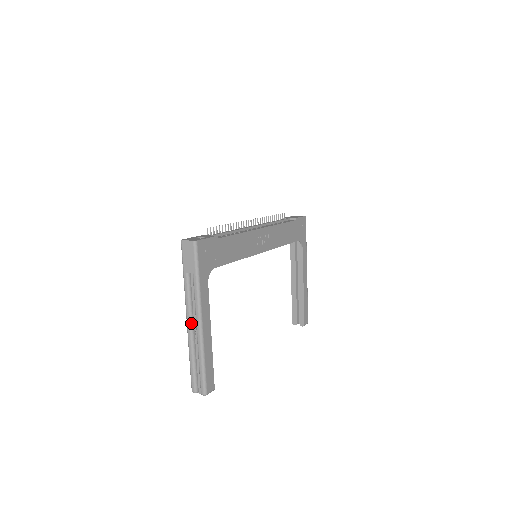
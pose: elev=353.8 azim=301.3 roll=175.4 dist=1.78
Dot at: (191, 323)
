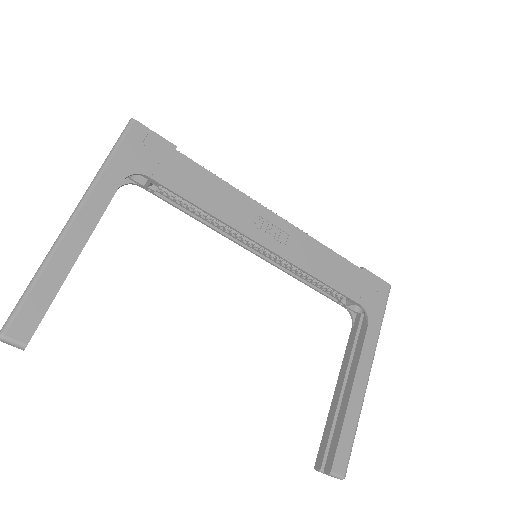
Dot at: occluded
